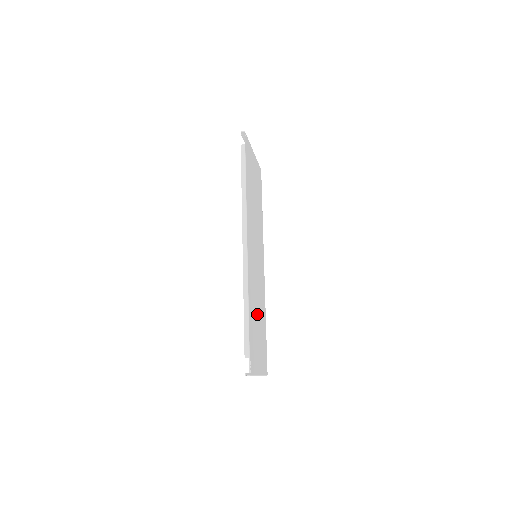
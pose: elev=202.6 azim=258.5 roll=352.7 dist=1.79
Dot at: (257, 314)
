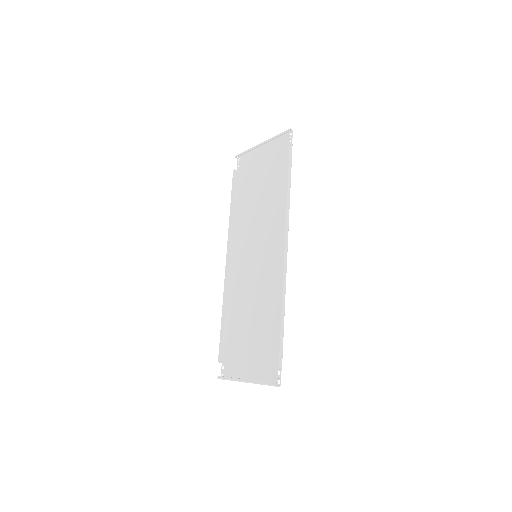
Dot at: (255, 318)
